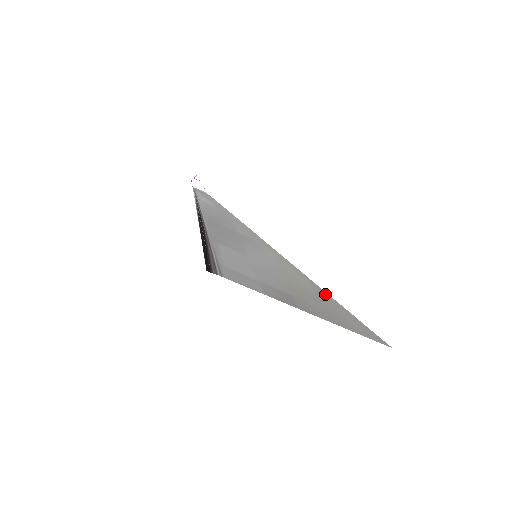
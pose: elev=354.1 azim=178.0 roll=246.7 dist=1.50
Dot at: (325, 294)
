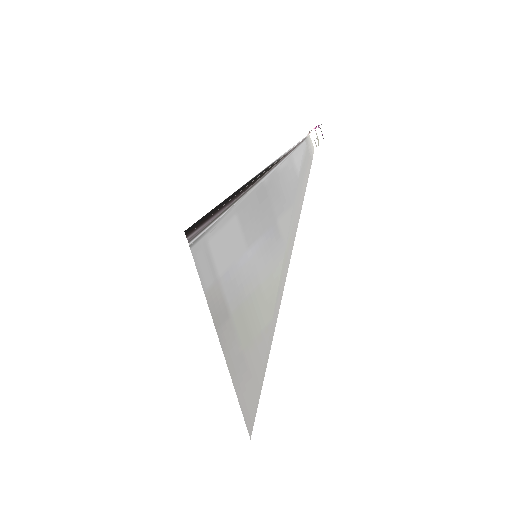
Dot at: (268, 345)
